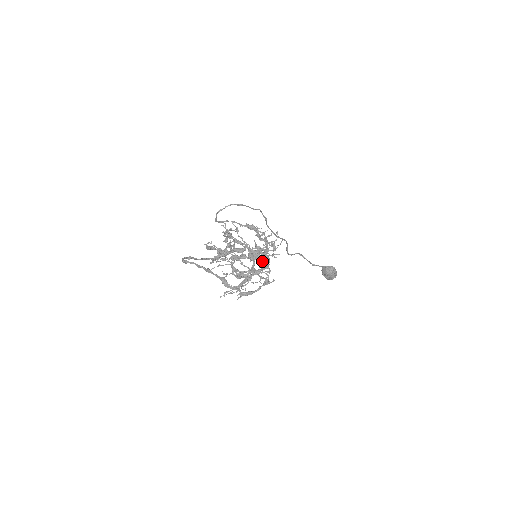
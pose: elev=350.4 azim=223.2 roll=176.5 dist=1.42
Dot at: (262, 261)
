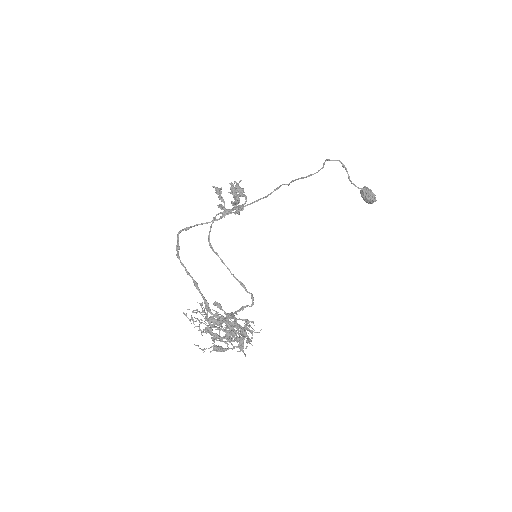
Dot at: (236, 340)
